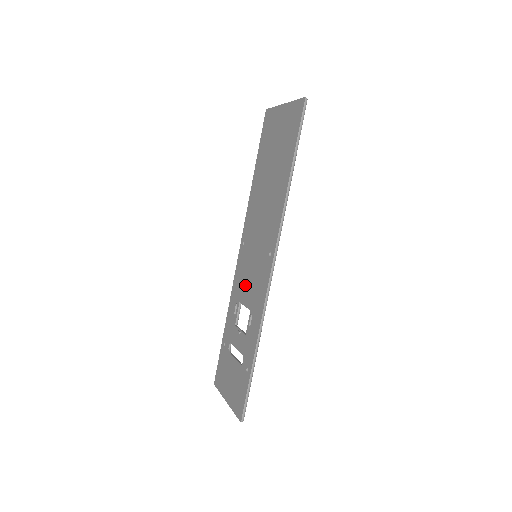
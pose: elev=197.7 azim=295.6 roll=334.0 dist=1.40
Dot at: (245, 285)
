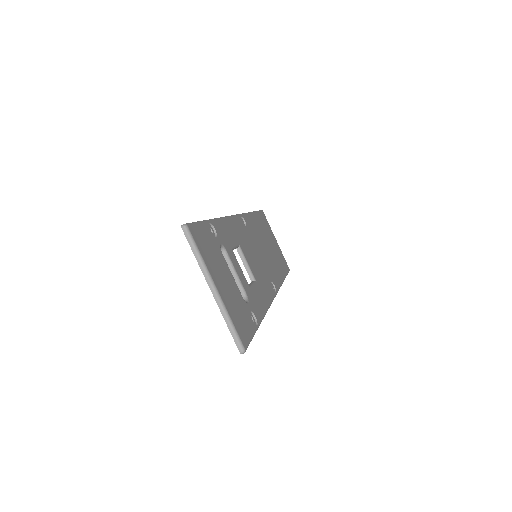
Dot at: occluded
